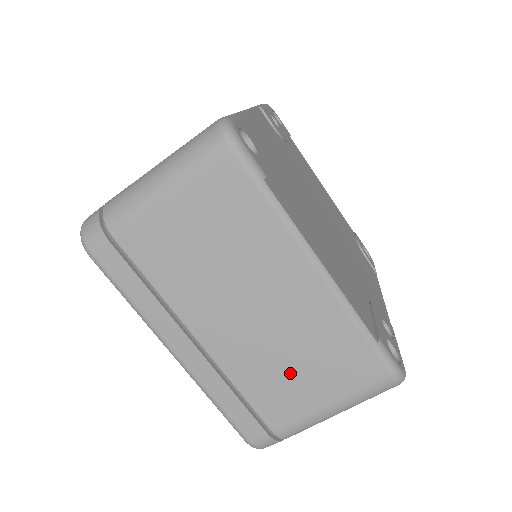
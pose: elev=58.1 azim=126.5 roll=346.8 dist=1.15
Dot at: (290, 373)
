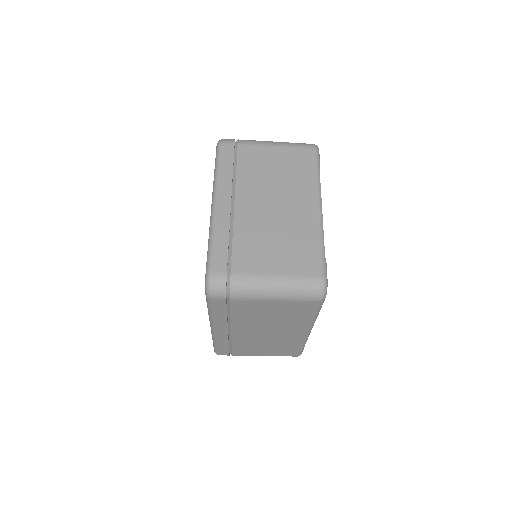
Dot at: (269, 245)
